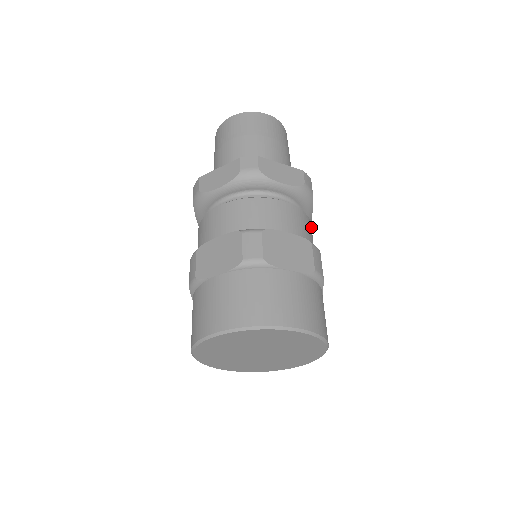
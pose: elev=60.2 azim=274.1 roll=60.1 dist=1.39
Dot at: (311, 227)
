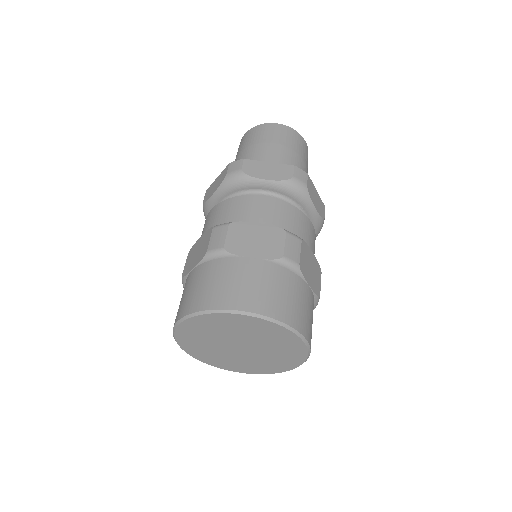
Dot at: occluded
